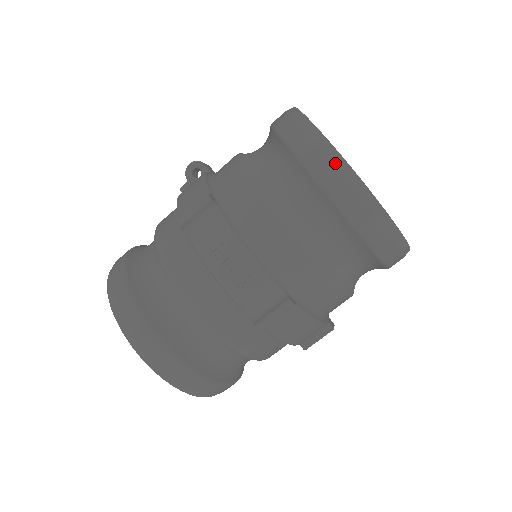
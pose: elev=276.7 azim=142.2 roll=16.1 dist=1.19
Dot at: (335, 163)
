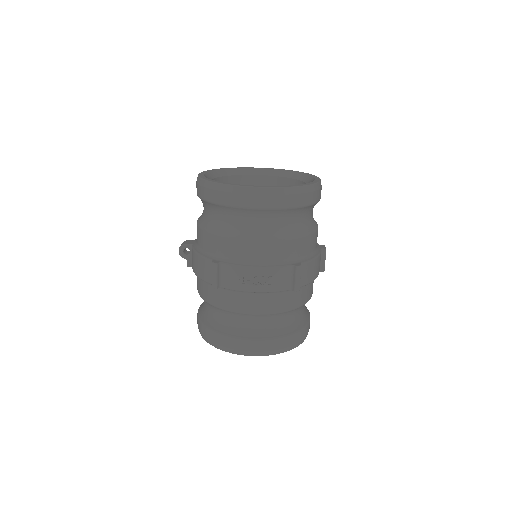
Dot at: (252, 193)
